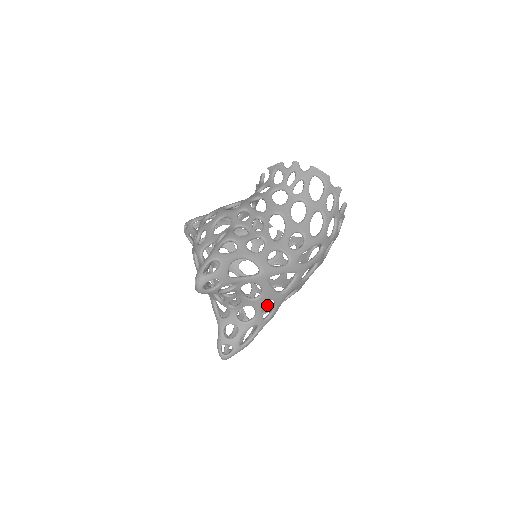
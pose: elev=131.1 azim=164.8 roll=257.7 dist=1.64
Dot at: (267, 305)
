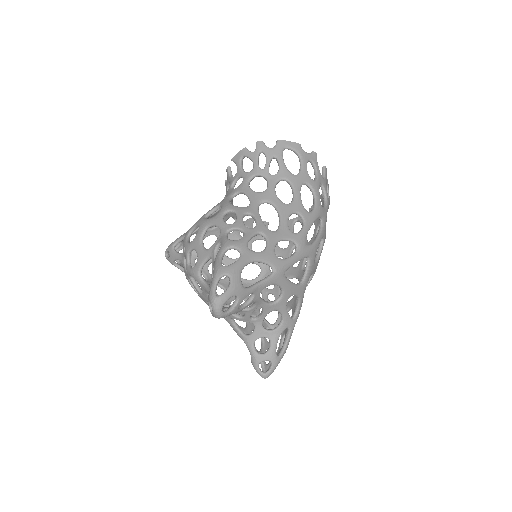
Dot at: occluded
